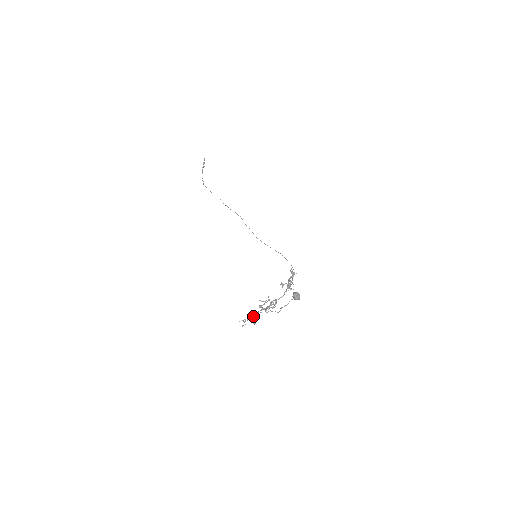
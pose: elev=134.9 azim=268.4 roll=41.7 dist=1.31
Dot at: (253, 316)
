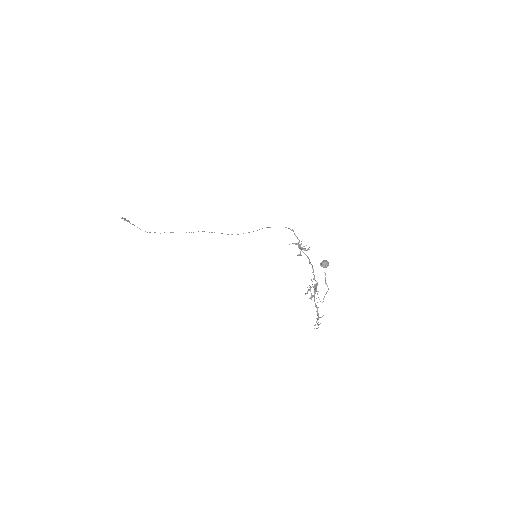
Dot at: (317, 313)
